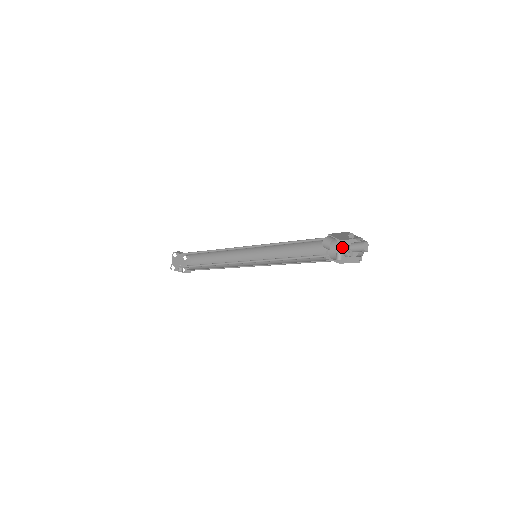
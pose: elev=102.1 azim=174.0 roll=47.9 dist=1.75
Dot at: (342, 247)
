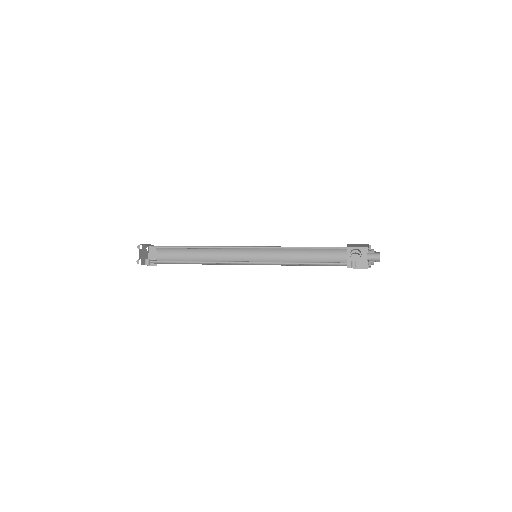
Dot at: (349, 253)
